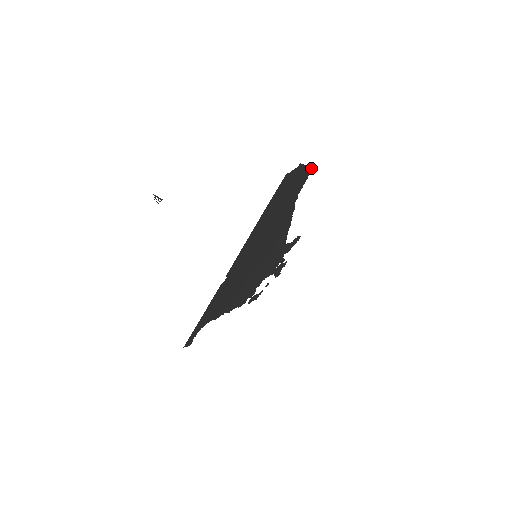
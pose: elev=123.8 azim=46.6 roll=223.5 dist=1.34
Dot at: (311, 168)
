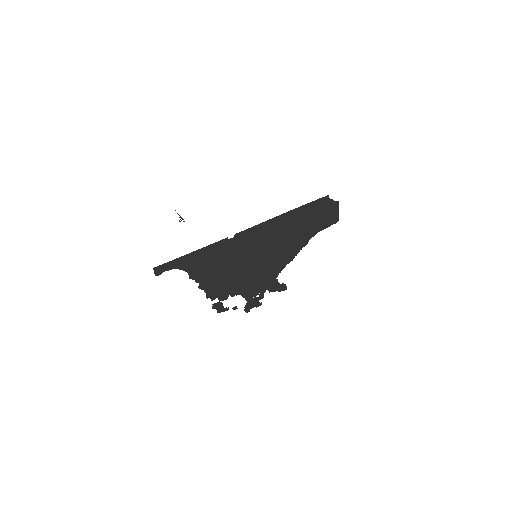
Dot at: (338, 219)
